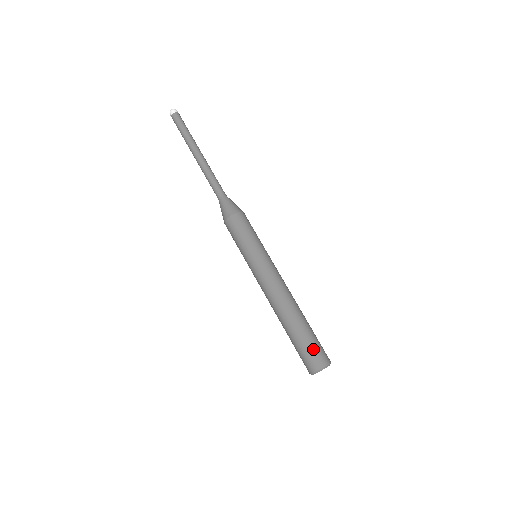
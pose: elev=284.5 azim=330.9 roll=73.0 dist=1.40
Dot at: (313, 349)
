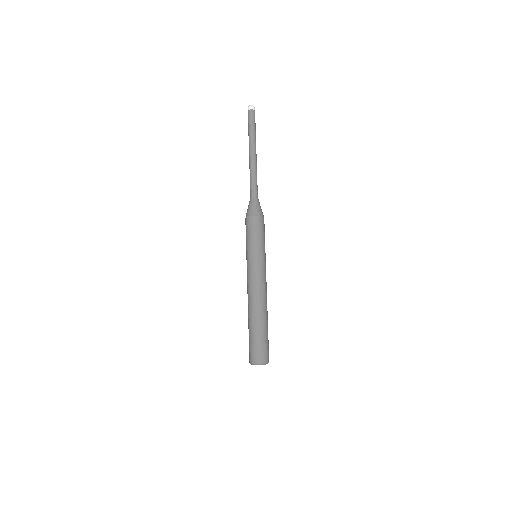
Dot at: (265, 346)
